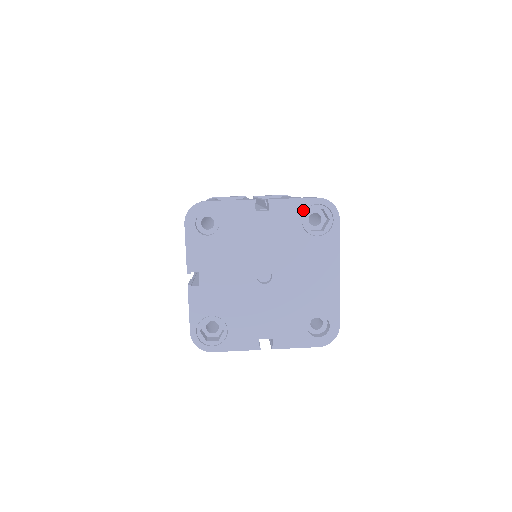
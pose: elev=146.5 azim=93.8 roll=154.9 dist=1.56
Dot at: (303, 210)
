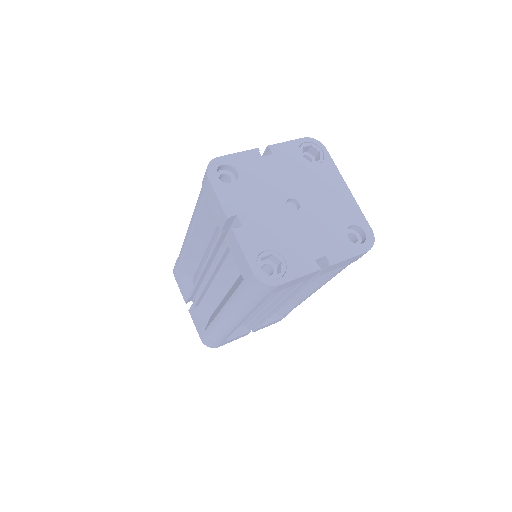
Dot at: (297, 148)
